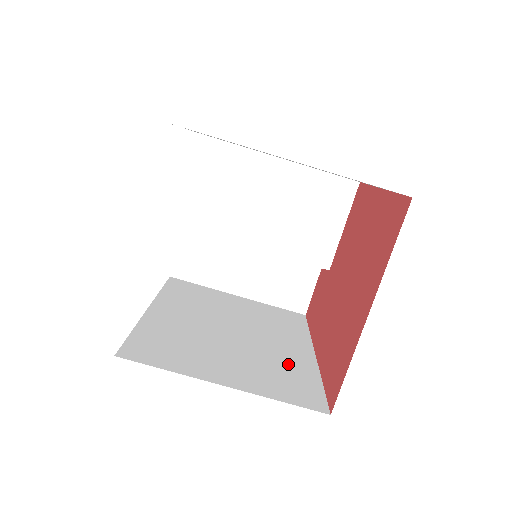
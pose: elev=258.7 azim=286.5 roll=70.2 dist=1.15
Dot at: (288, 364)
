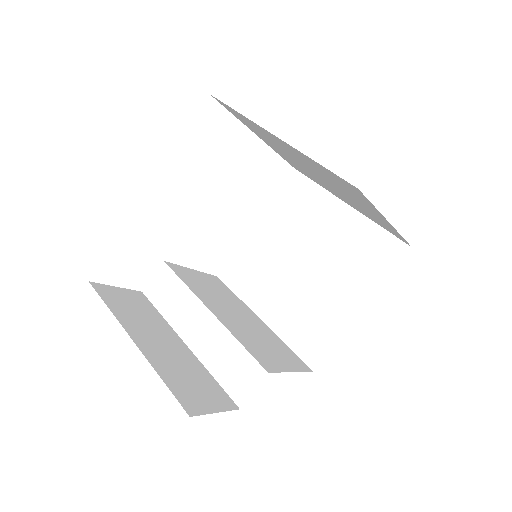
Dot at: occluded
